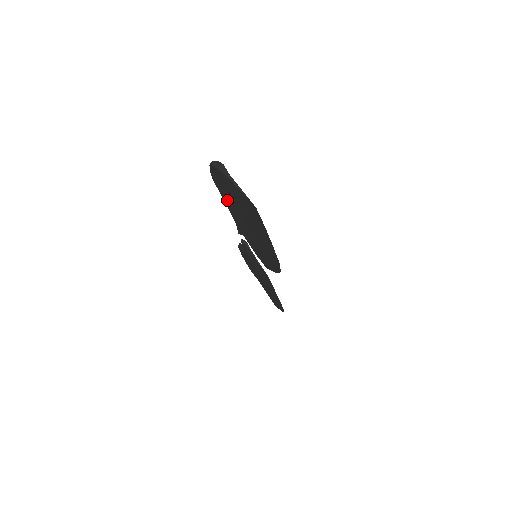
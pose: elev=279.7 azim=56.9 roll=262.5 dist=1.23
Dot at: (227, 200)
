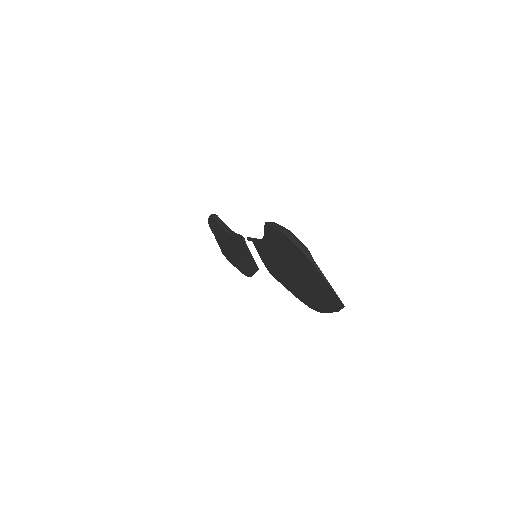
Dot at: (274, 244)
